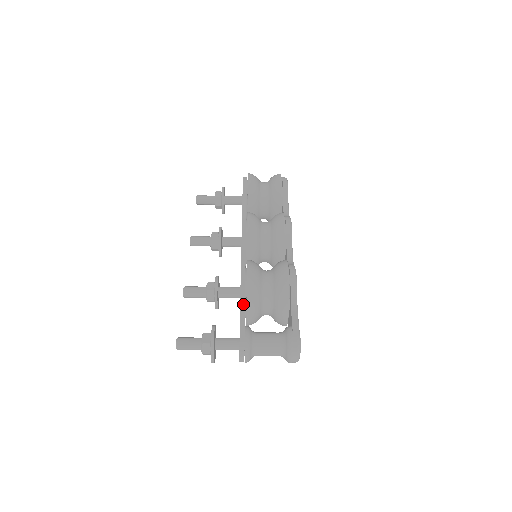
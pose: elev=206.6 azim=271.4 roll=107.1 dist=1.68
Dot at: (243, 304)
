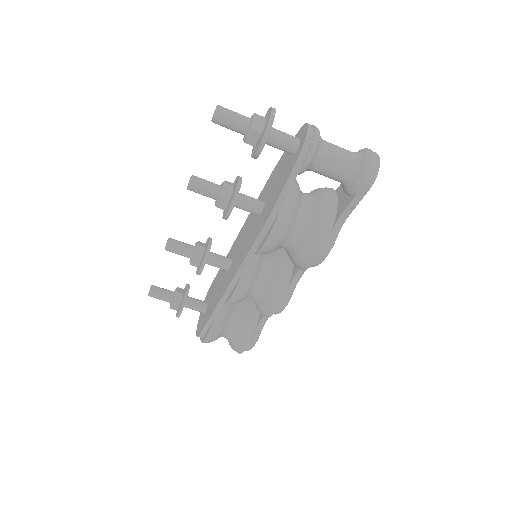
Dot at: occluded
